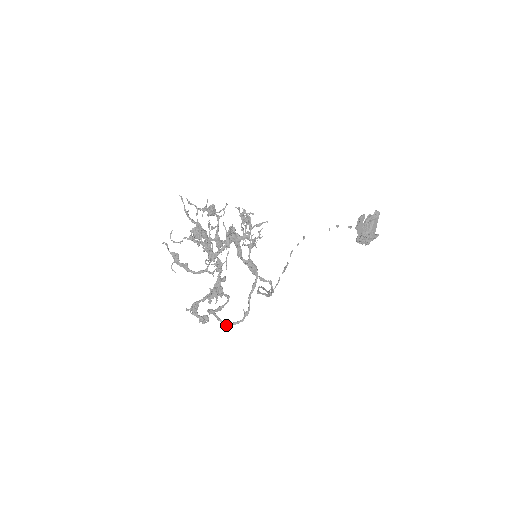
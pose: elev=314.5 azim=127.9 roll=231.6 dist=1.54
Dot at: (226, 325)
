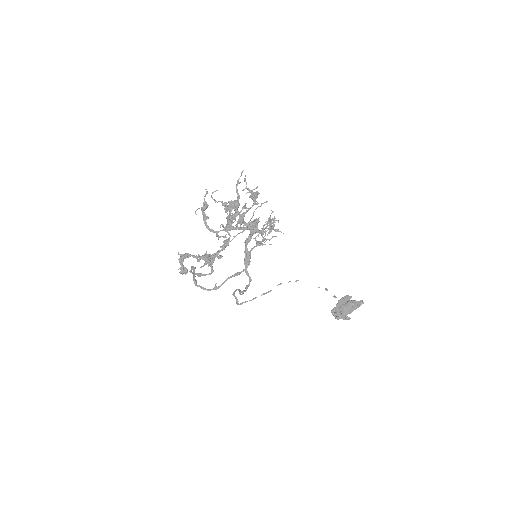
Dot at: (196, 284)
